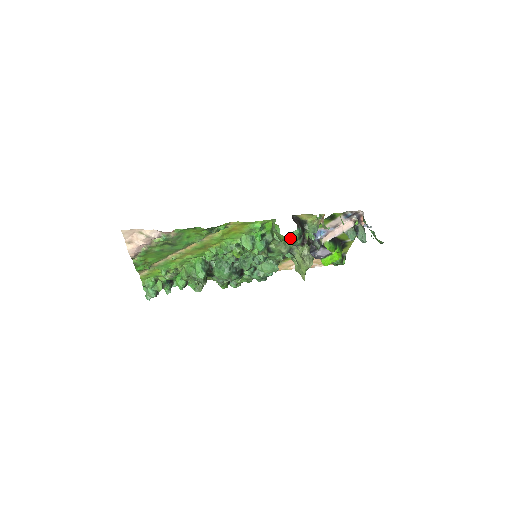
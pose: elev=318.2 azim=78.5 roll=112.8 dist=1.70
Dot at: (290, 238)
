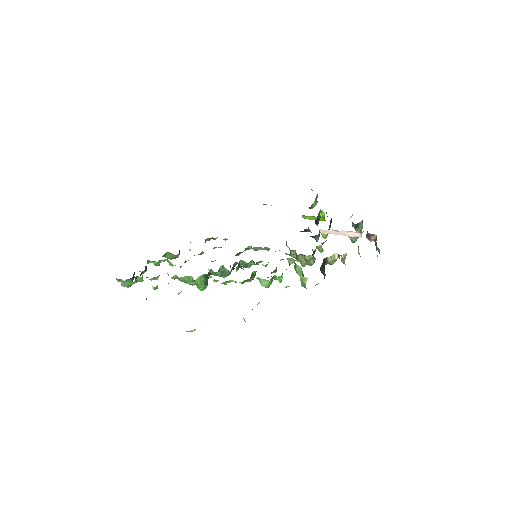
Dot at: occluded
